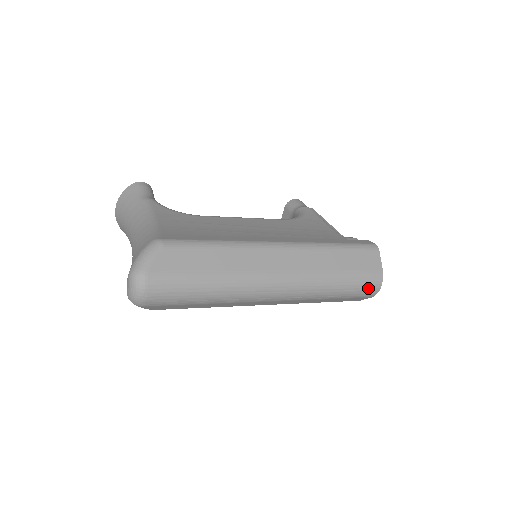
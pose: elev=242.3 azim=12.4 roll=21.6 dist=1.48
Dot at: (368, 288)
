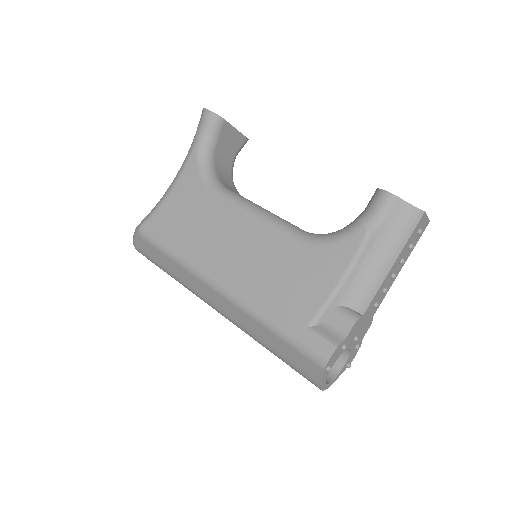
Dot at: occluded
